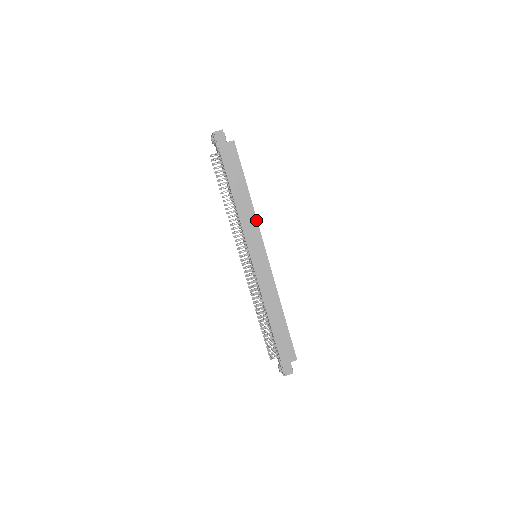
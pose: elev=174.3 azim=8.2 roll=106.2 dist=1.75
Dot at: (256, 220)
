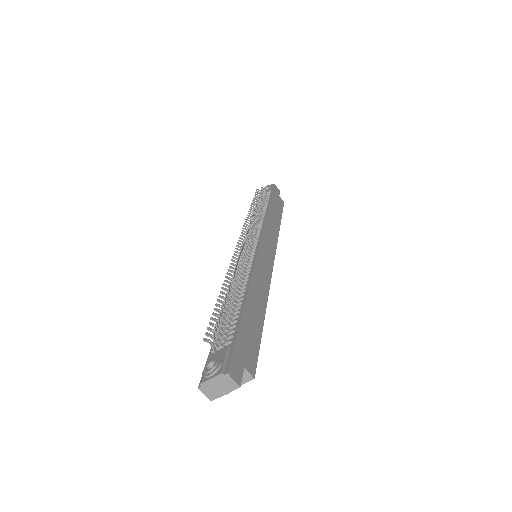
Dot at: (277, 238)
